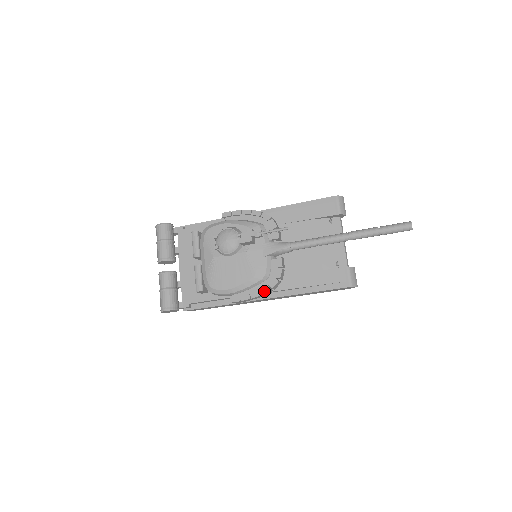
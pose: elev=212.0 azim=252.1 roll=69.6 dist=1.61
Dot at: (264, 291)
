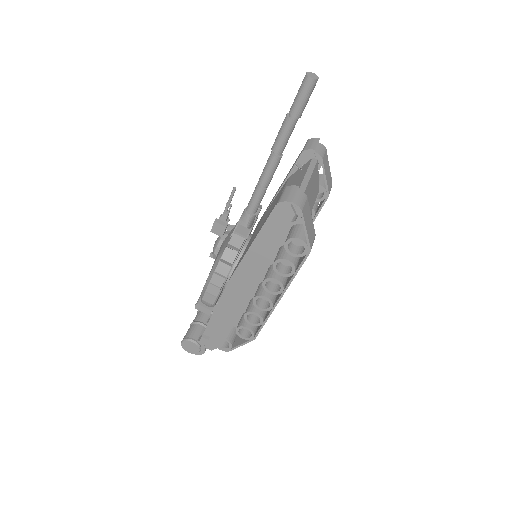
Dot at: (217, 266)
